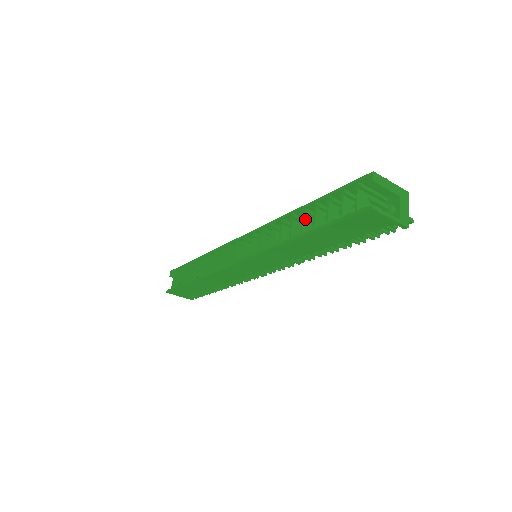
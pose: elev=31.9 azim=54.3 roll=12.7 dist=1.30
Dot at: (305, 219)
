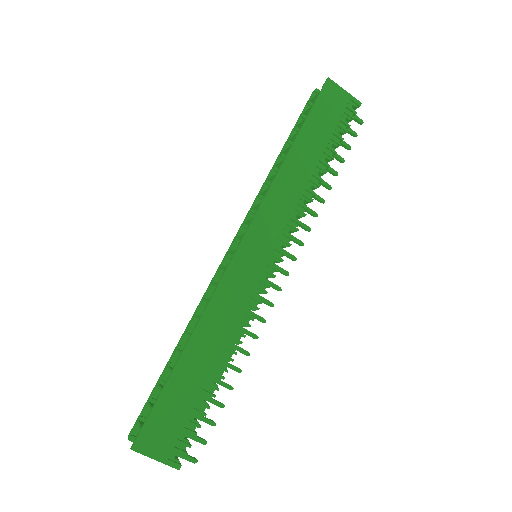
Dot at: (287, 151)
